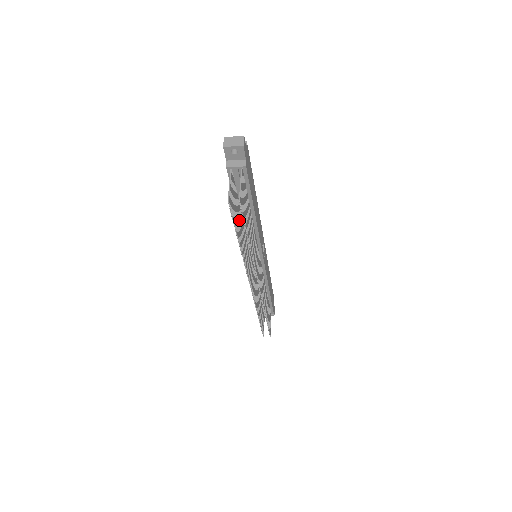
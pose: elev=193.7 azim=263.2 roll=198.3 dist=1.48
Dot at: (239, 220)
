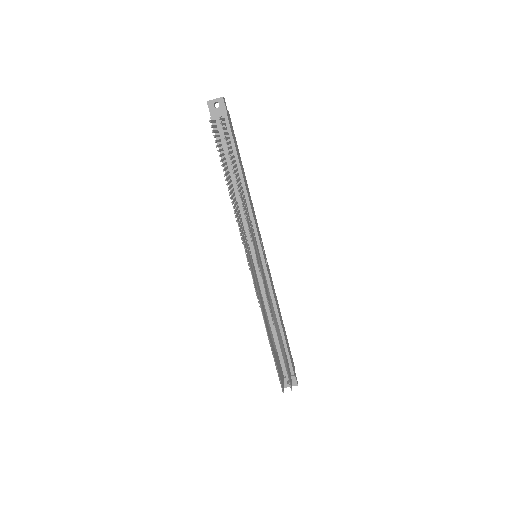
Dot at: (227, 173)
